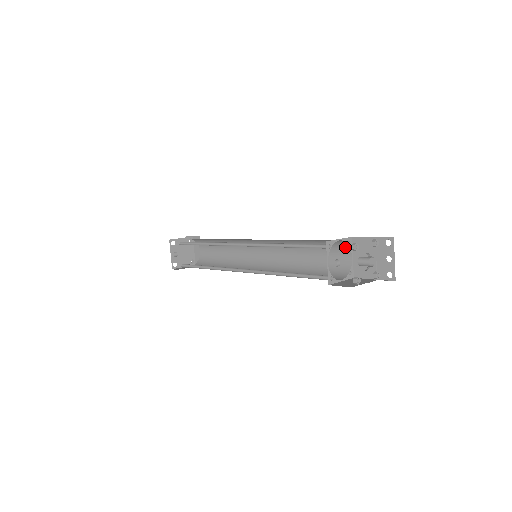
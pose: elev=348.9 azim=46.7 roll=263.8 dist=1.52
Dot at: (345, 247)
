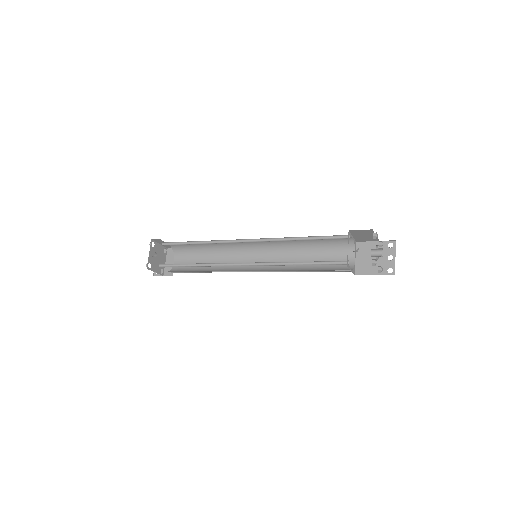
Dot at: (350, 249)
